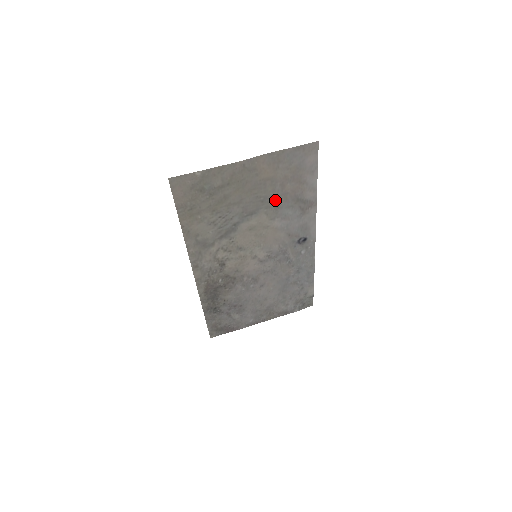
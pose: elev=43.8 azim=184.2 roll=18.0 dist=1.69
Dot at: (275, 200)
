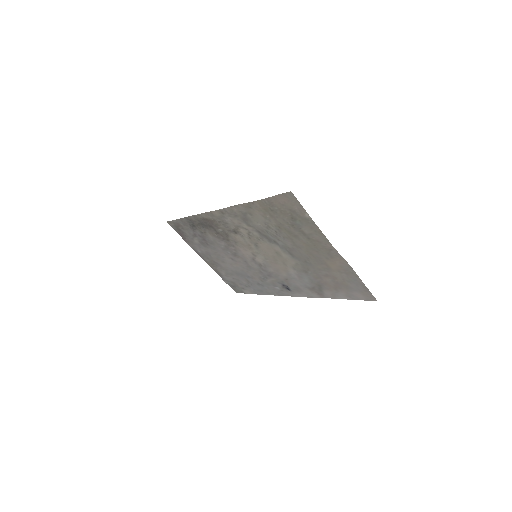
Dot at: (312, 270)
